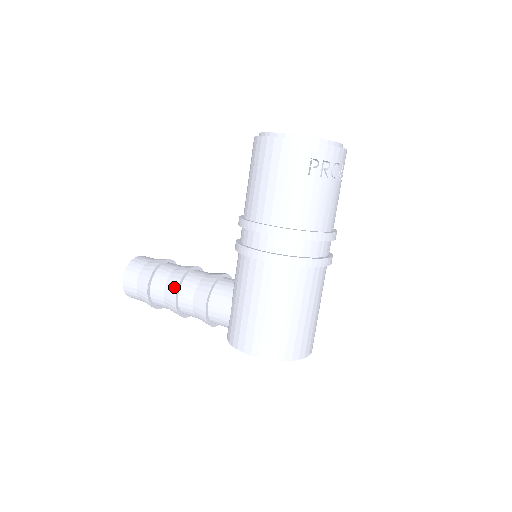
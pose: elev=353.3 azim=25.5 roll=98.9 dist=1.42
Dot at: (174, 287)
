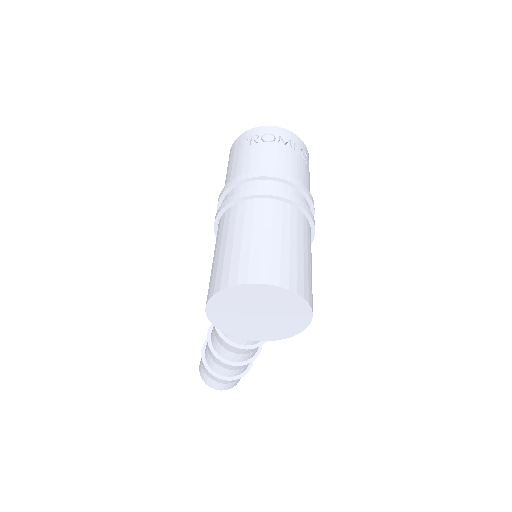
Dot at: (210, 329)
